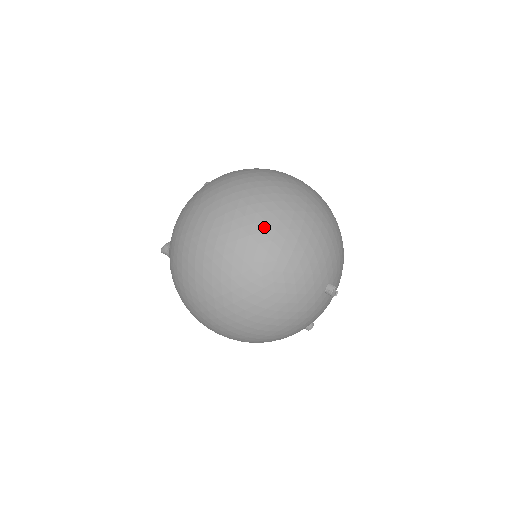
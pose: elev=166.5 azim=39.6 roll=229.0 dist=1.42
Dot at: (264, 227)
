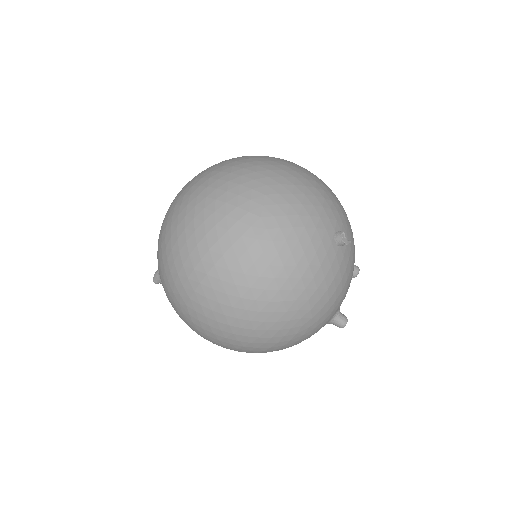
Dot at: (241, 180)
